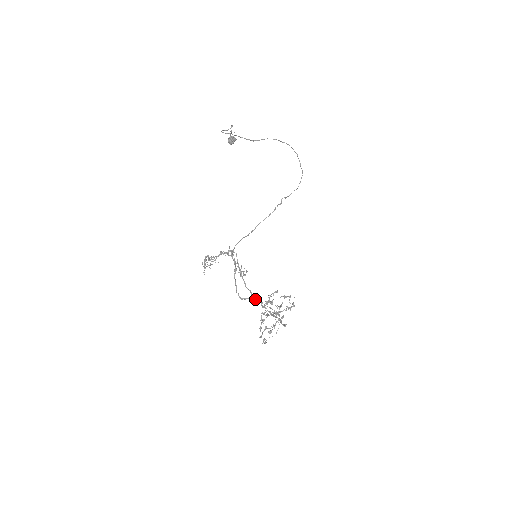
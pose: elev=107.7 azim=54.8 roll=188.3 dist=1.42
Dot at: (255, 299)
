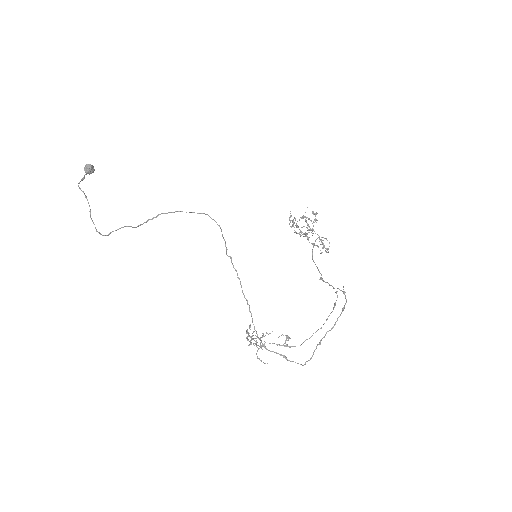
Dot at: occluded
